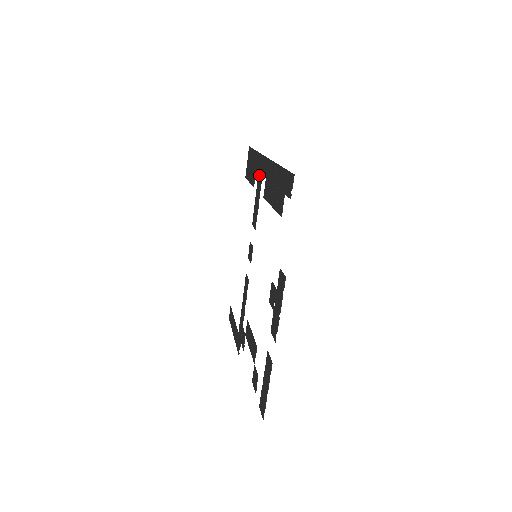
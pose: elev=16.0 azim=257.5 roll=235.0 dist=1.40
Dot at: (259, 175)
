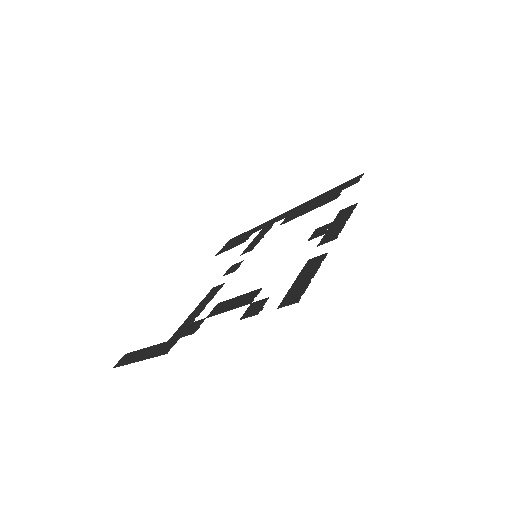
Dot at: (266, 227)
